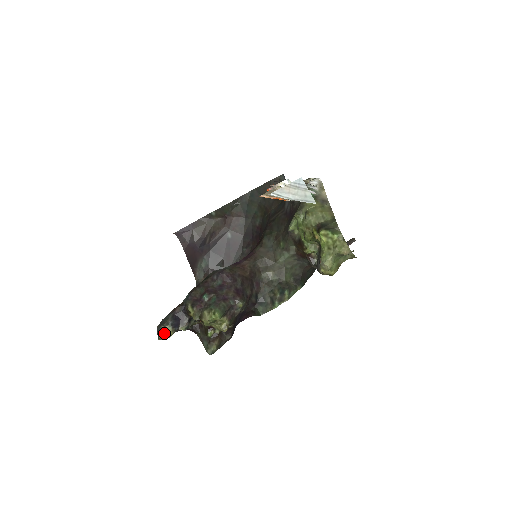
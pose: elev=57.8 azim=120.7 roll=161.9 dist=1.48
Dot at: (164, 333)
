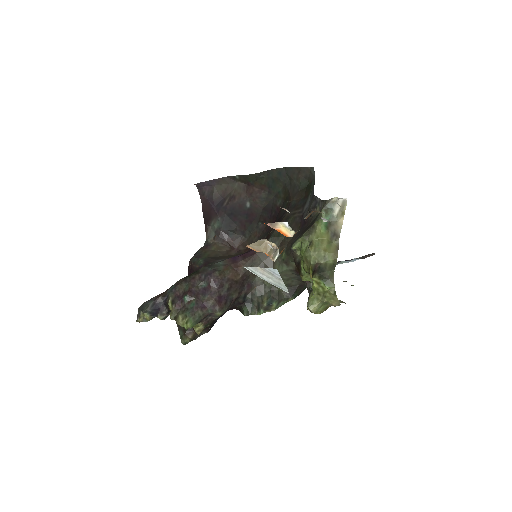
Dot at: (142, 317)
